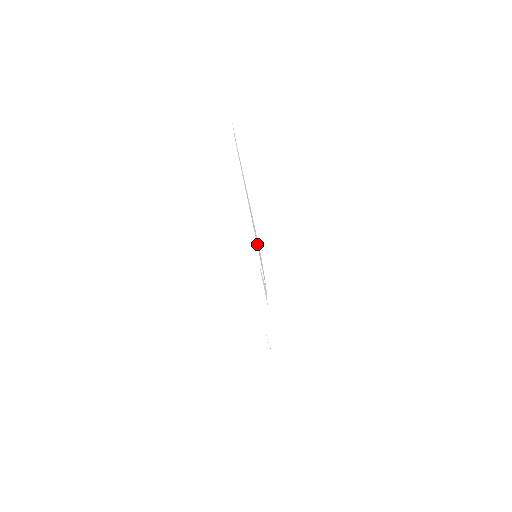
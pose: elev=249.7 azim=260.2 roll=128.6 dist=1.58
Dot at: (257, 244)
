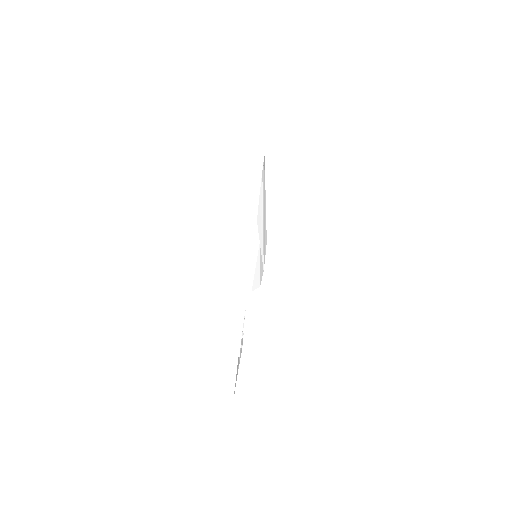
Dot at: (264, 235)
